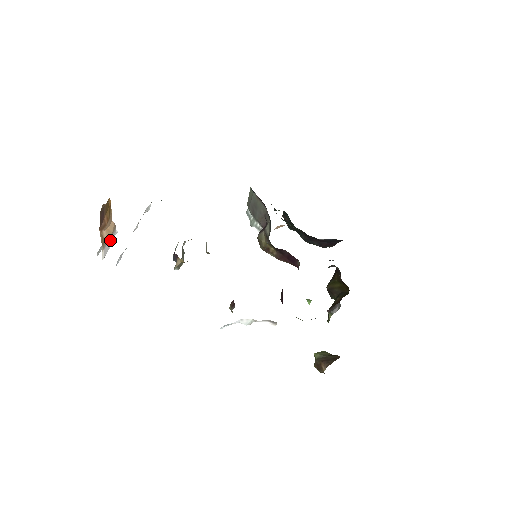
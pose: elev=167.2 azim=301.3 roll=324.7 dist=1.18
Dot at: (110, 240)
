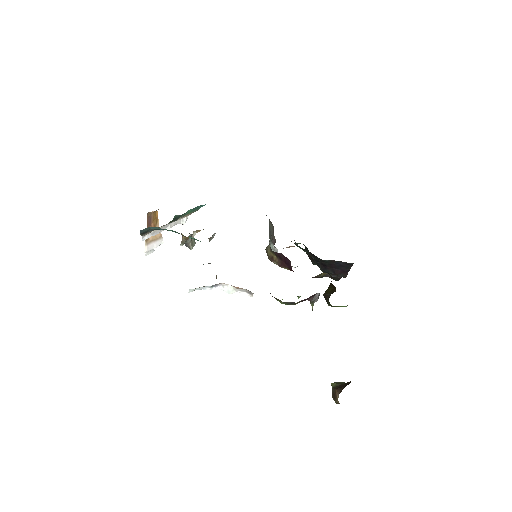
Dot at: (155, 243)
